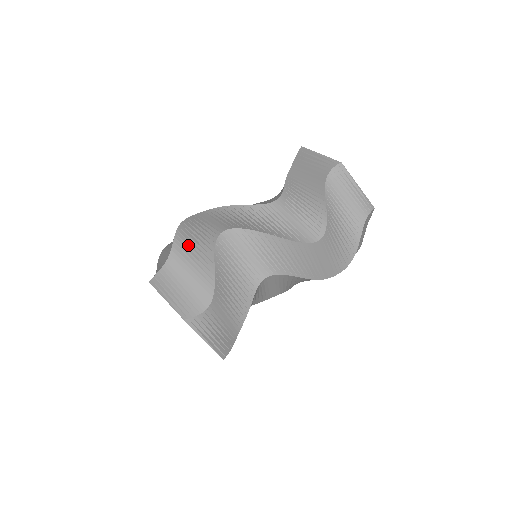
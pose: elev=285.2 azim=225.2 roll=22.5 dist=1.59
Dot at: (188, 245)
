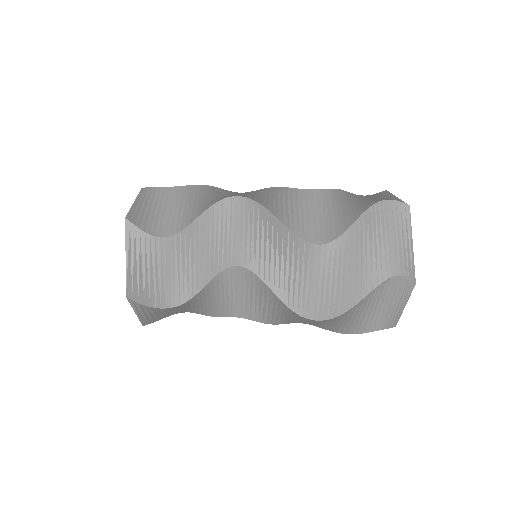
Dot at: occluded
